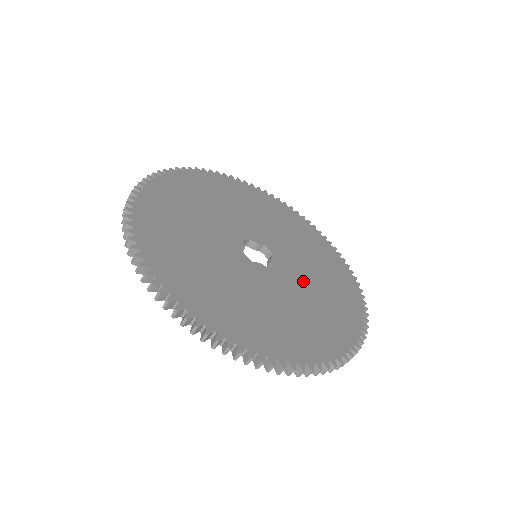
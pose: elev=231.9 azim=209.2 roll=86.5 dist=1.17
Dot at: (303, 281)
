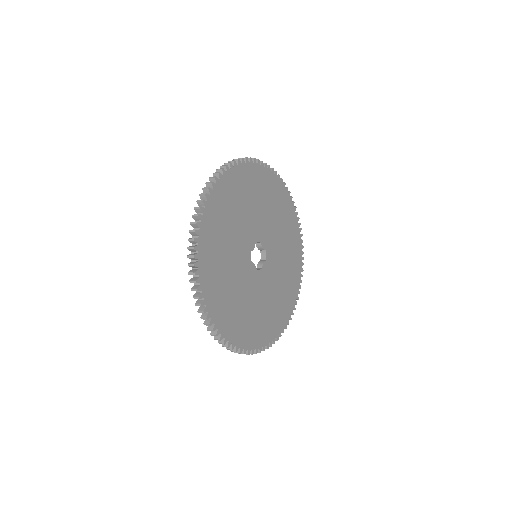
Dot at: (269, 289)
